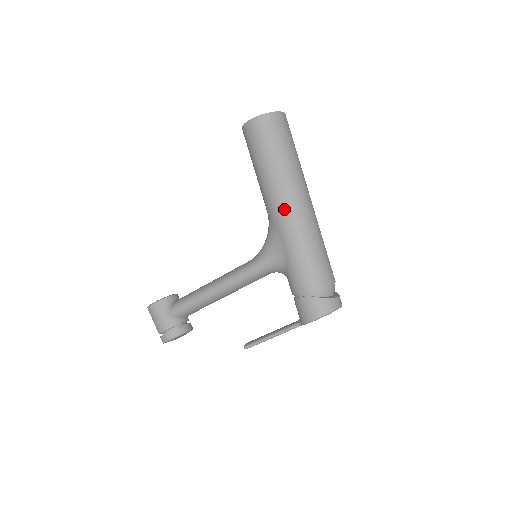
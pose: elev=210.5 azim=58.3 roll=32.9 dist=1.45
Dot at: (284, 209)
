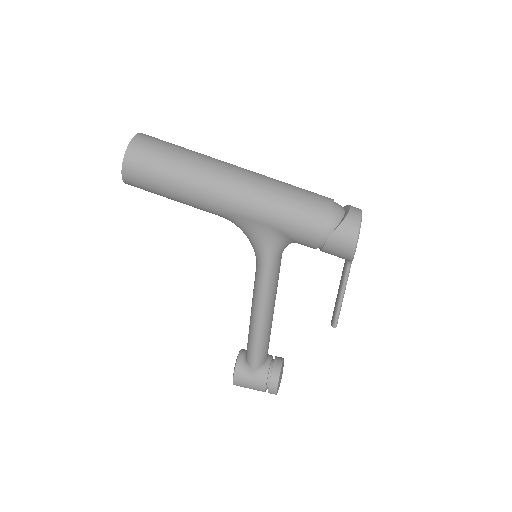
Dot at: (228, 200)
